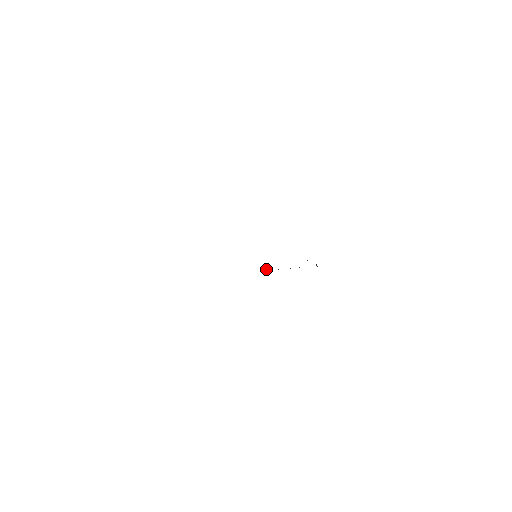
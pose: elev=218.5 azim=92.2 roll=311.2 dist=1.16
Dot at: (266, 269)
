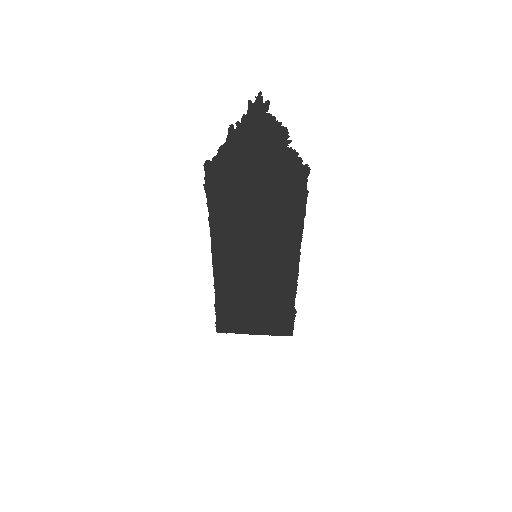
Dot at: (260, 128)
